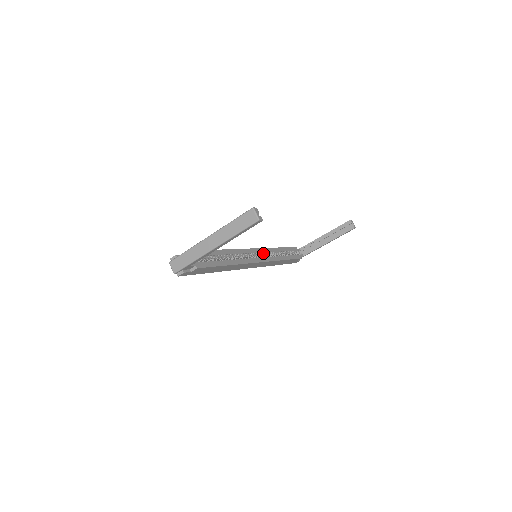
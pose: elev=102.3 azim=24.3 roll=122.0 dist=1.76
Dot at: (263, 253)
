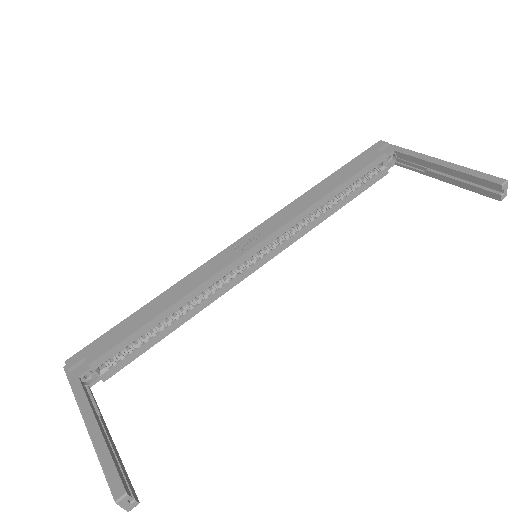
Dot at: (277, 237)
